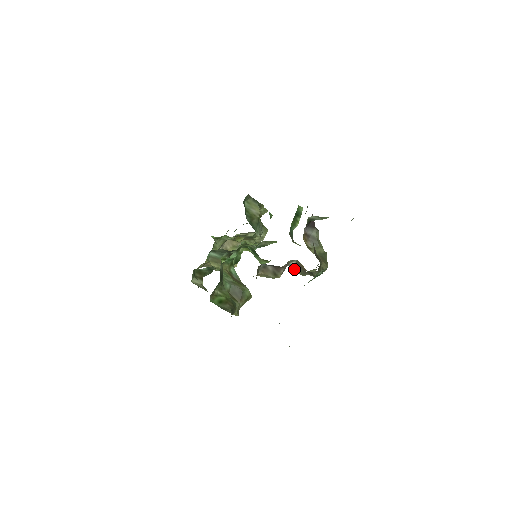
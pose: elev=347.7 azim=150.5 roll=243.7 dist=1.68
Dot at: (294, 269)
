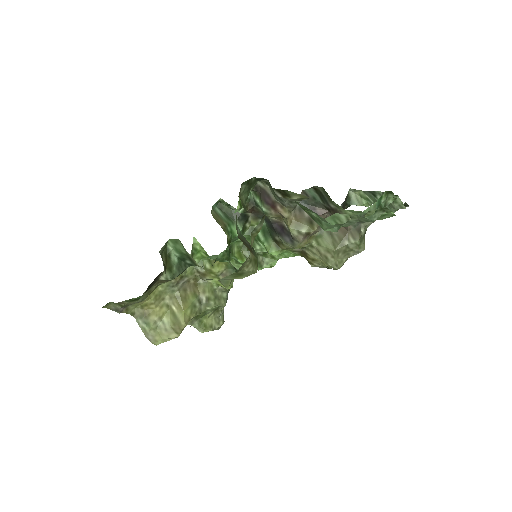
Dot at: (324, 244)
